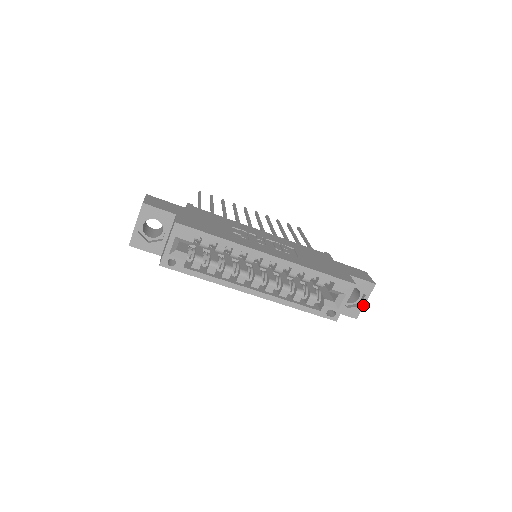
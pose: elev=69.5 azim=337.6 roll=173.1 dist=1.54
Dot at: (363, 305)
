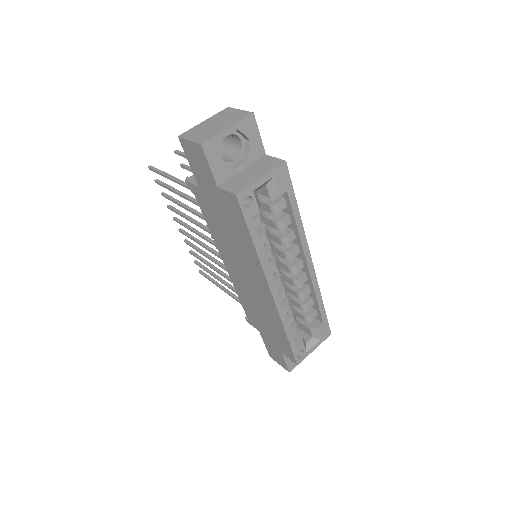
Dot at: occluded
